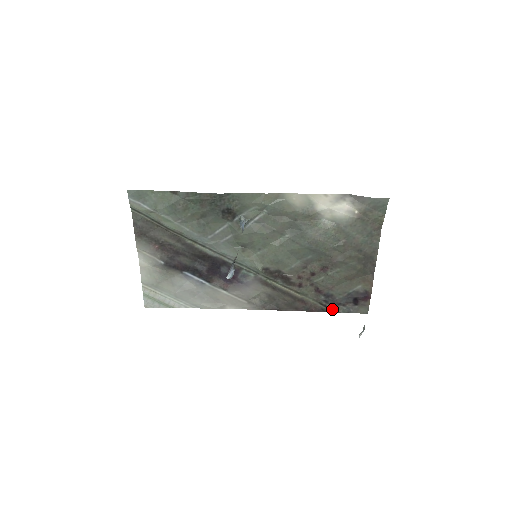
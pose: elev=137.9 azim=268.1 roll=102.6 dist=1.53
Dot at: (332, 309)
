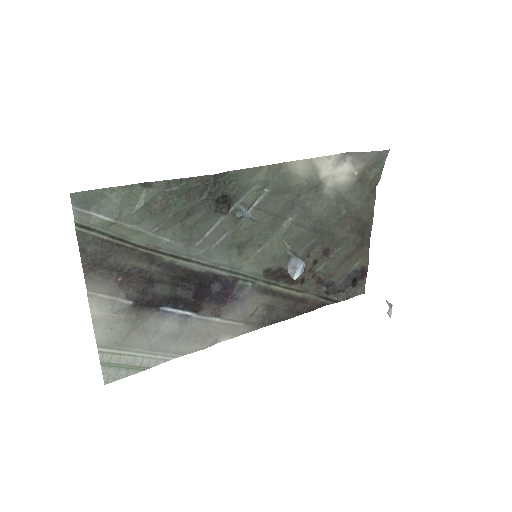
Dot at: (332, 300)
